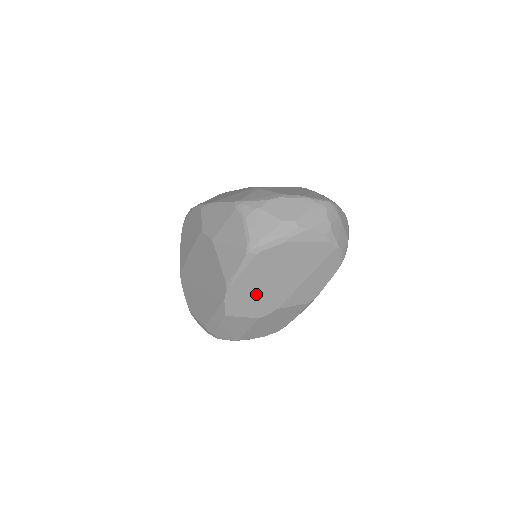
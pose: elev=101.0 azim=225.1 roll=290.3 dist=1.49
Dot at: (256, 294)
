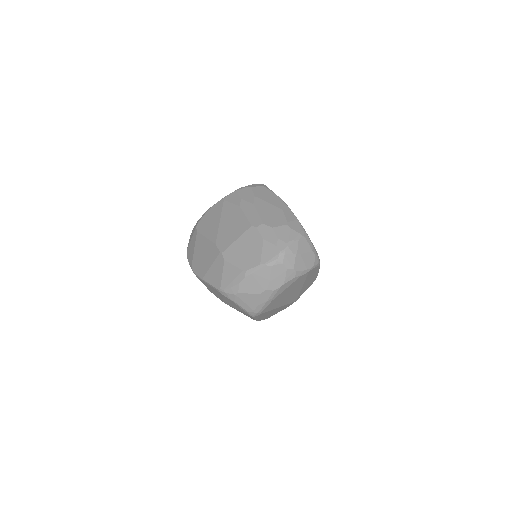
Dot at: (276, 310)
